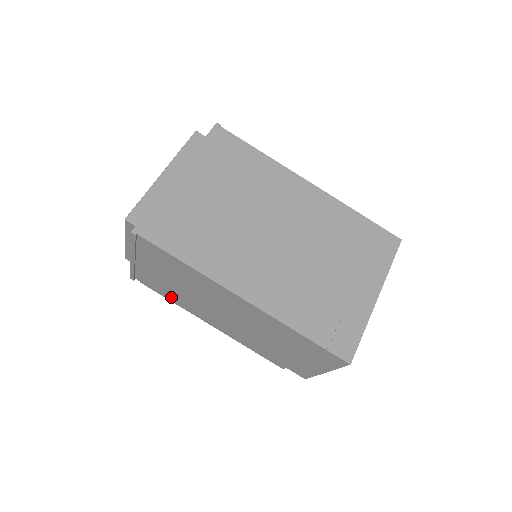
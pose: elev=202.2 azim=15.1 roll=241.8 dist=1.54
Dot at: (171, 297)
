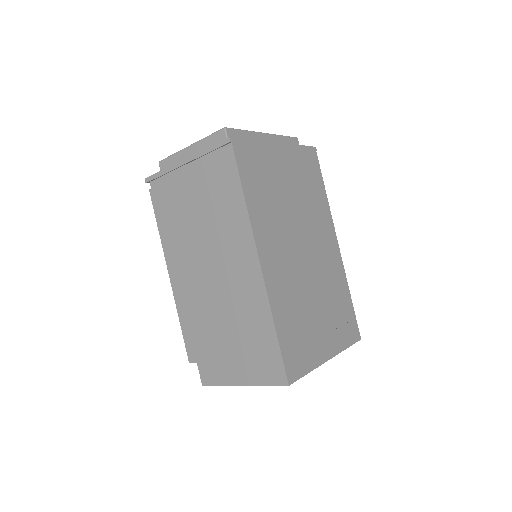
Dot at: (166, 222)
